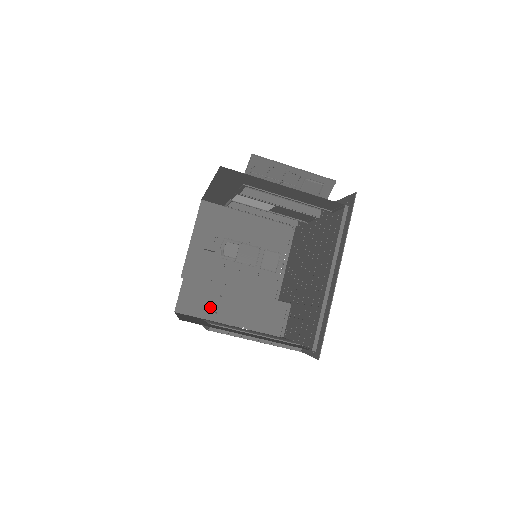
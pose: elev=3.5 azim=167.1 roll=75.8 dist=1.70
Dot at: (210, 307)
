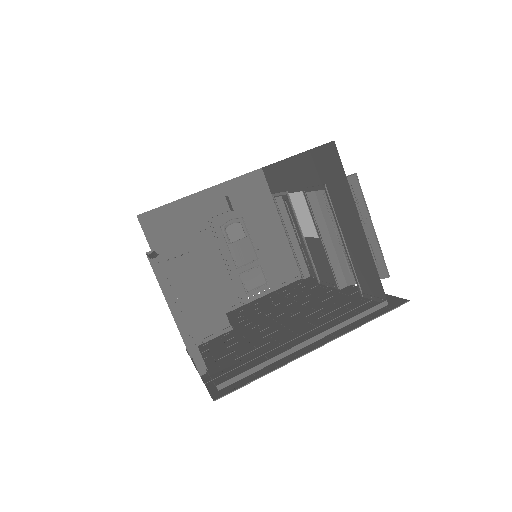
Dot at: (169, 249)
